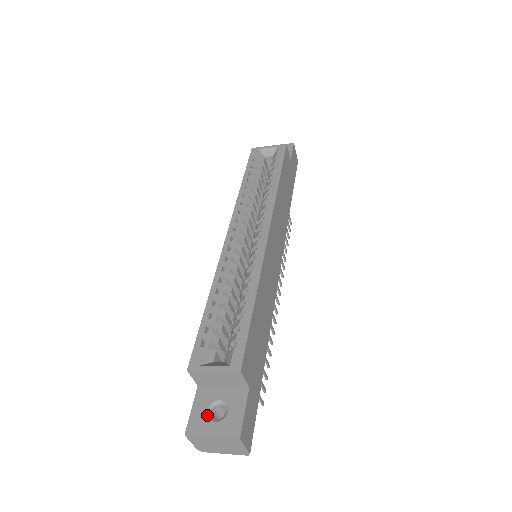
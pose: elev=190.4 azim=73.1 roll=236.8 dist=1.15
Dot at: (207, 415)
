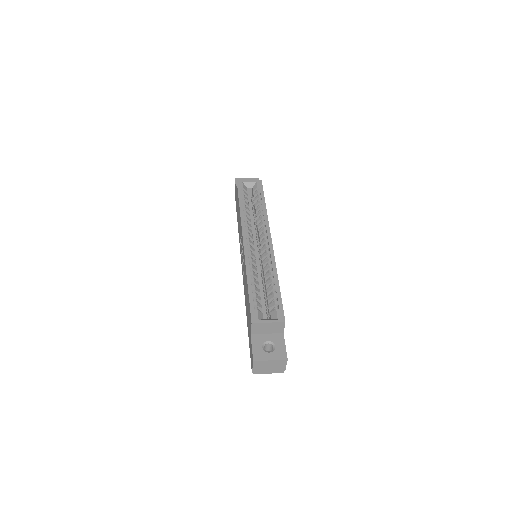
Dot at: (263, 349)
